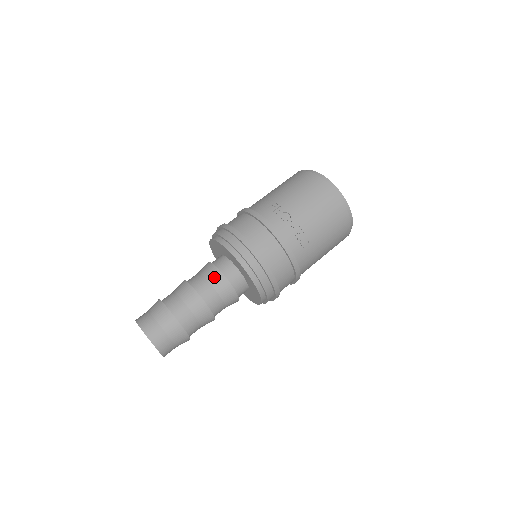
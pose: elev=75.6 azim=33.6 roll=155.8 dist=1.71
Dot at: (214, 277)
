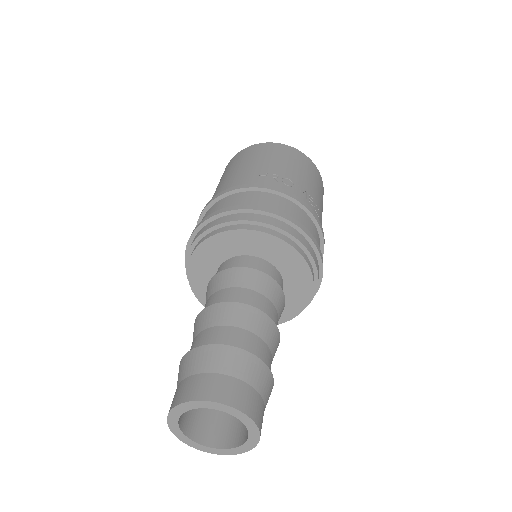
Dot at: (255, 281)
